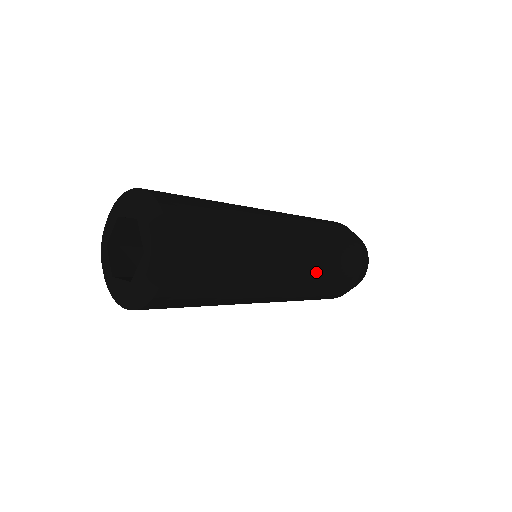
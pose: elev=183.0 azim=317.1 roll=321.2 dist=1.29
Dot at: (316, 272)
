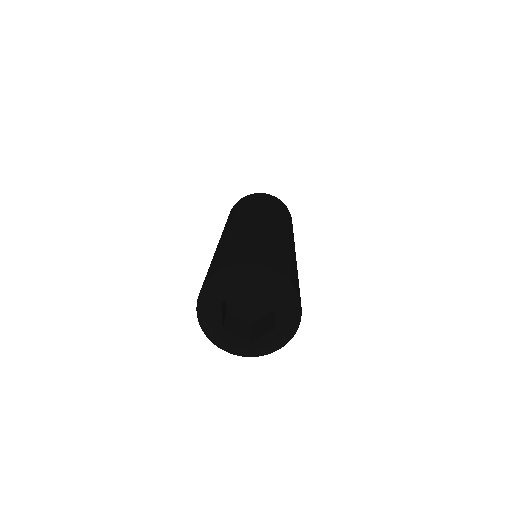
Dot at: occluded
